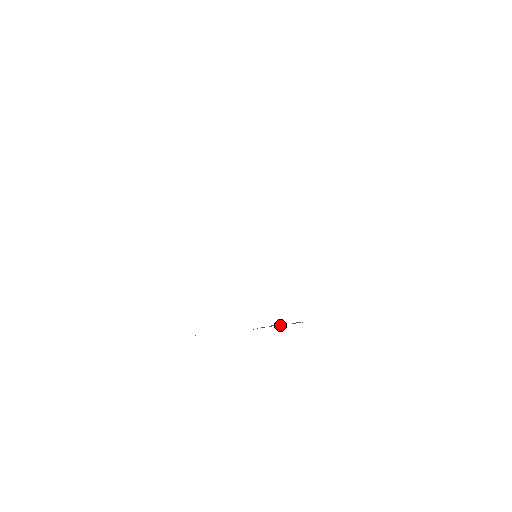
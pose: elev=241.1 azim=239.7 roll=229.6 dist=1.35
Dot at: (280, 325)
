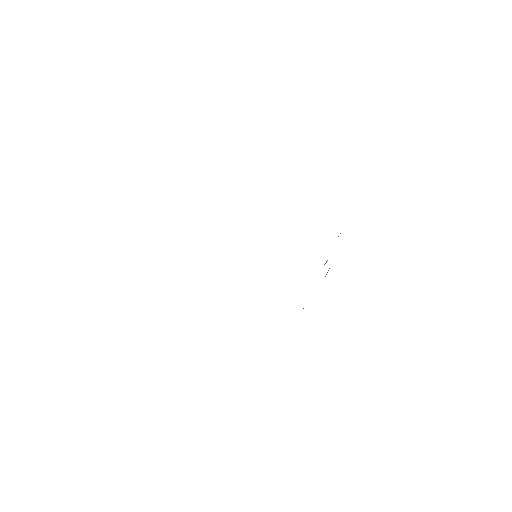
Dot at: occluded
